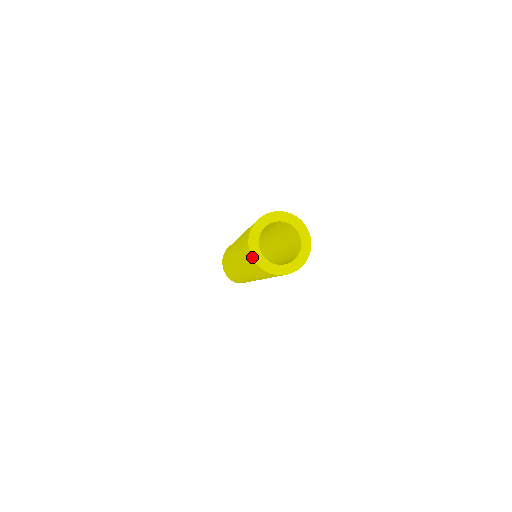
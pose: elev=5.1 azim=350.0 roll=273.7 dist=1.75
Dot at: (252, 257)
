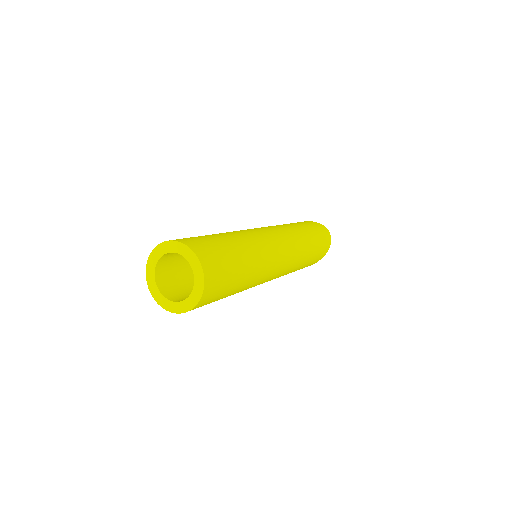
Dot at: (162, 307)
